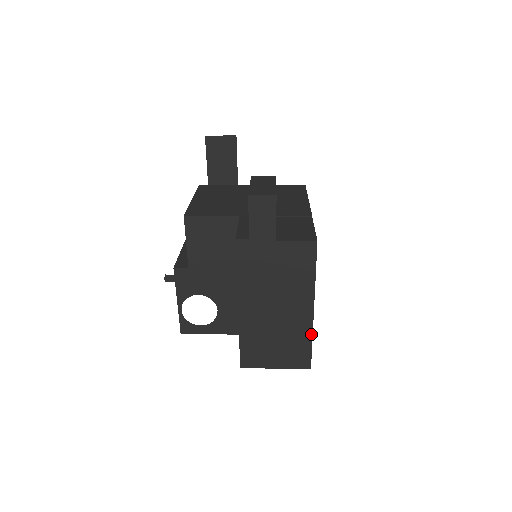
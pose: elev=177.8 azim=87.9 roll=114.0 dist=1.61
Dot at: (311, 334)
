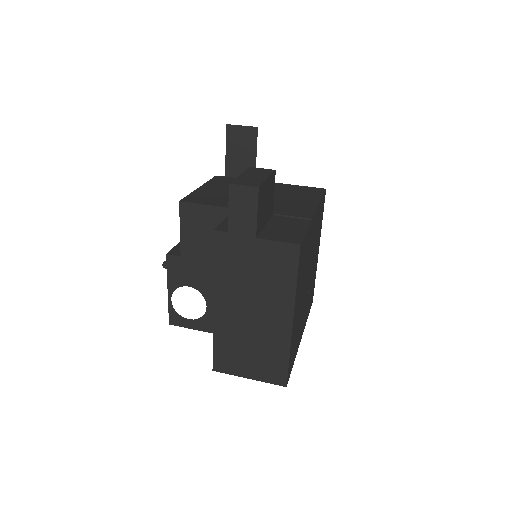
Dot at: (288, 348)
